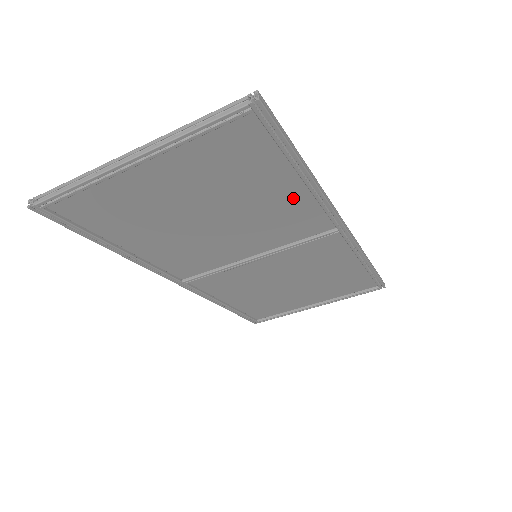
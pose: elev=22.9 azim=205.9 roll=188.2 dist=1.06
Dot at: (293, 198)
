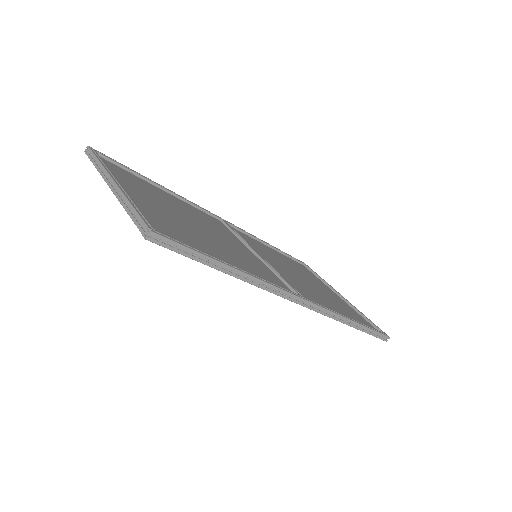
Dot at: (241, 268)
